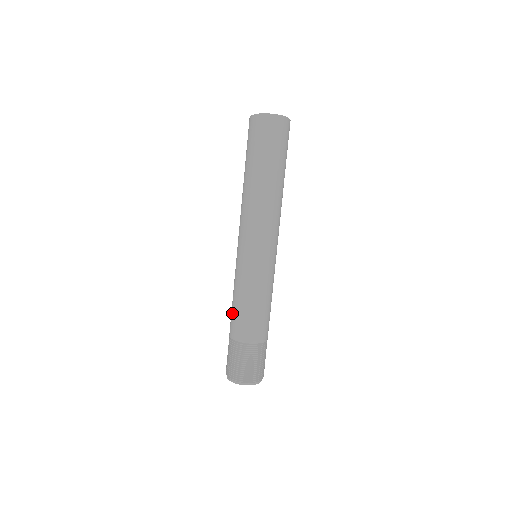
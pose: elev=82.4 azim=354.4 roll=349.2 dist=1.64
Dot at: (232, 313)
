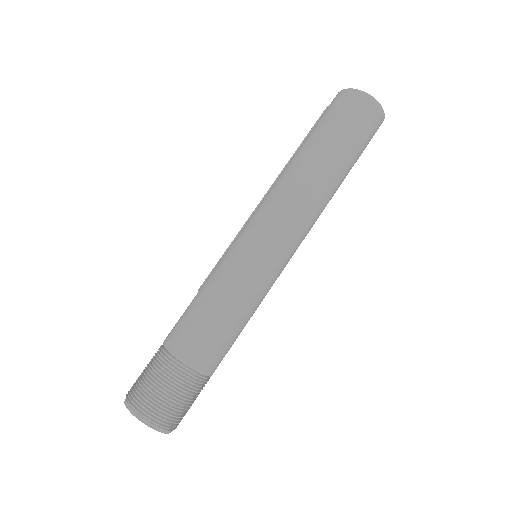
Dot at: (190, 315)
